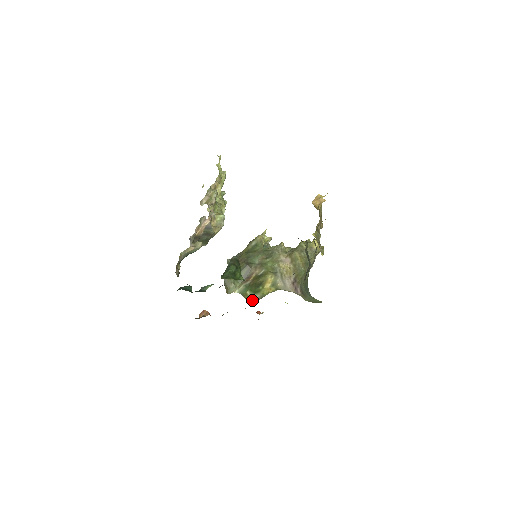
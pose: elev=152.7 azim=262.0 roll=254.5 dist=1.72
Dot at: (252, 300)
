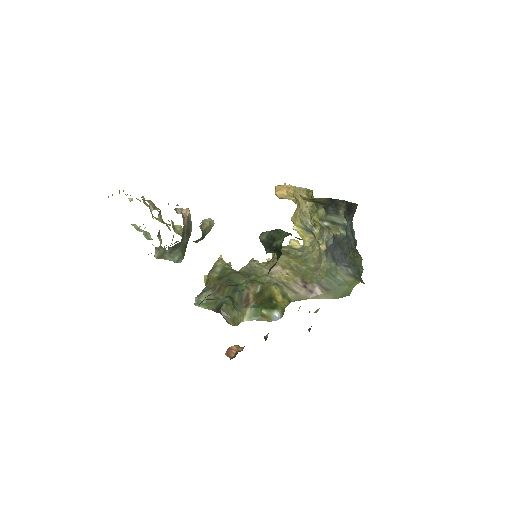
Dot at: (276, 318)
